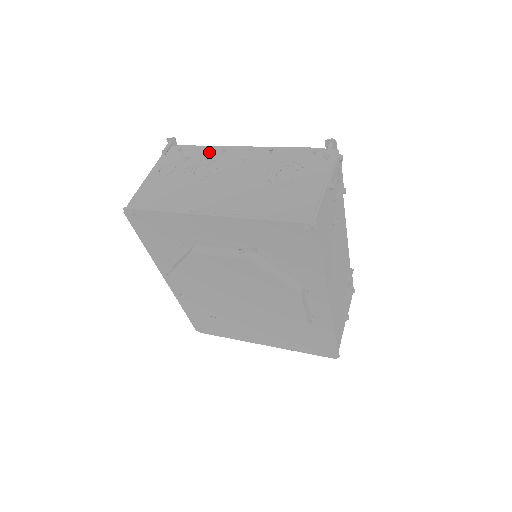
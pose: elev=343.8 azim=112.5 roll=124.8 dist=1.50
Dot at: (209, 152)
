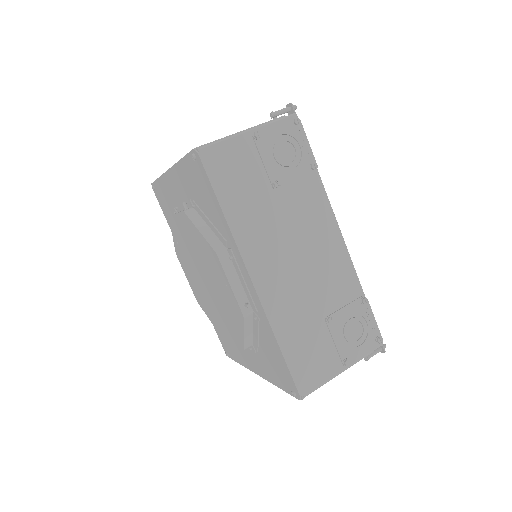
Dot at: occluded
